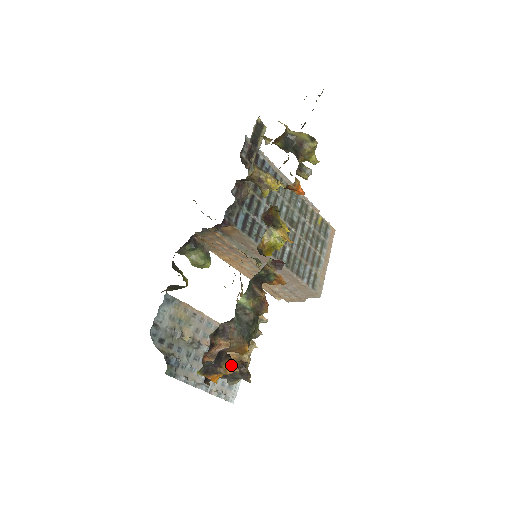
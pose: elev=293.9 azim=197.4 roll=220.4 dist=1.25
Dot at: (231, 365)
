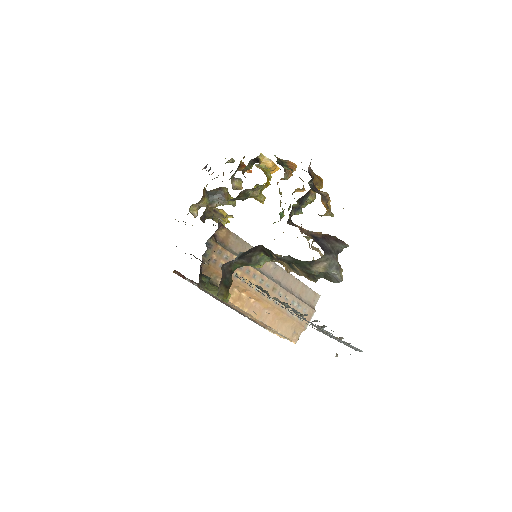
Dot at: occluded
